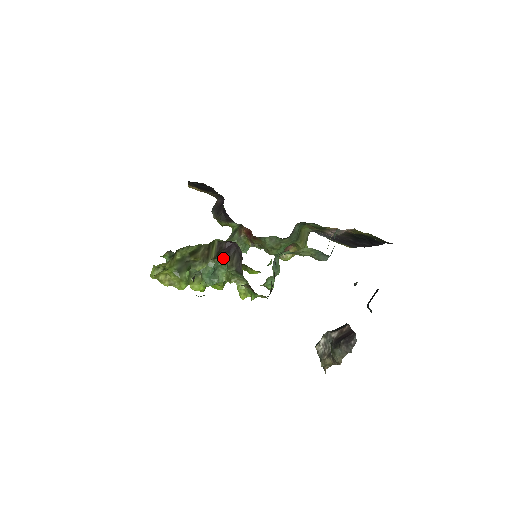
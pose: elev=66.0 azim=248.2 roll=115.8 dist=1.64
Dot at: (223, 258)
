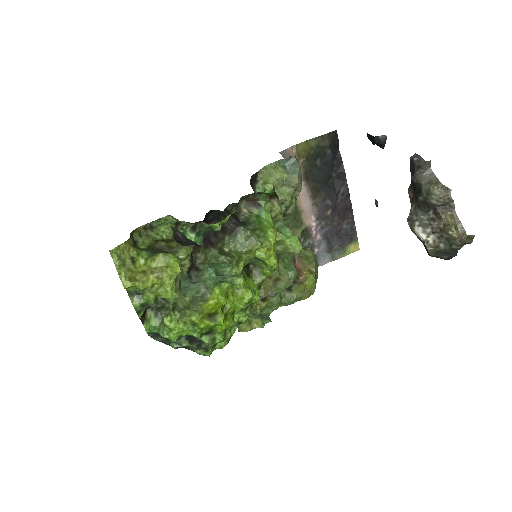
Dot at: (212, 254)
